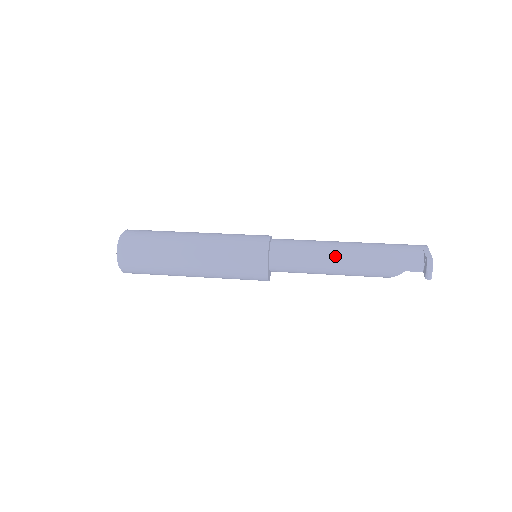
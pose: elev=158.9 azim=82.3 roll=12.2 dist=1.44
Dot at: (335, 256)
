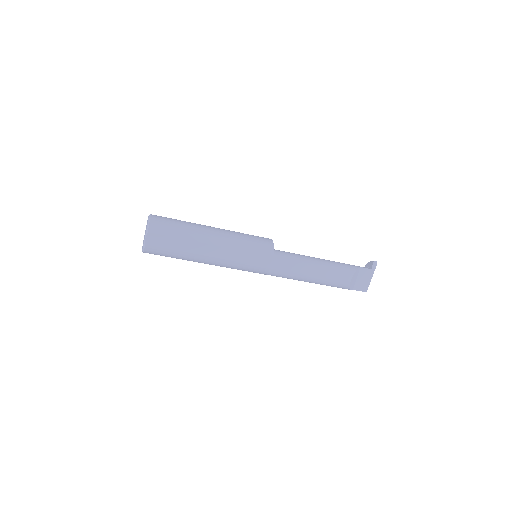
Dot at: occluded
